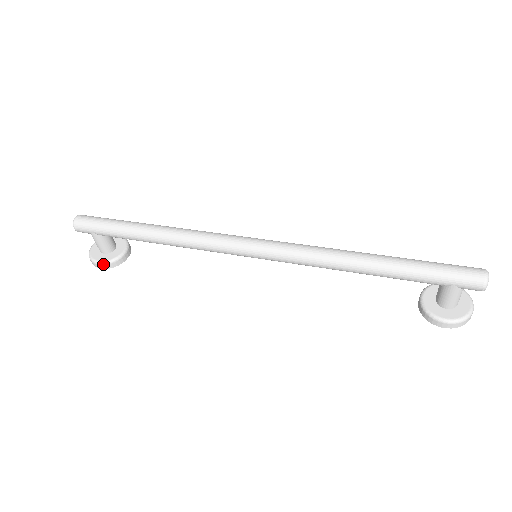
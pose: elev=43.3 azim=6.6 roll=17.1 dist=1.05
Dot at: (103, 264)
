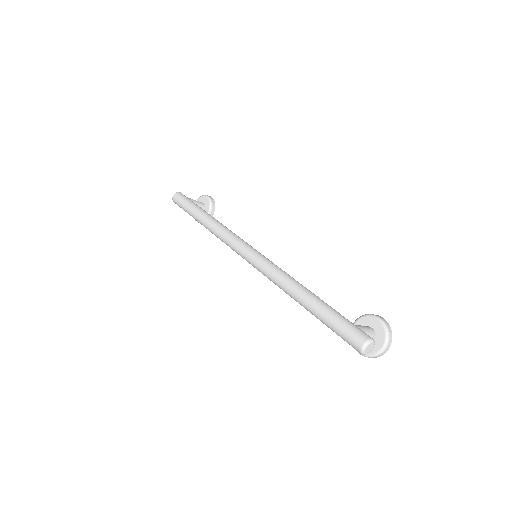
Dot at: (198, 222)
